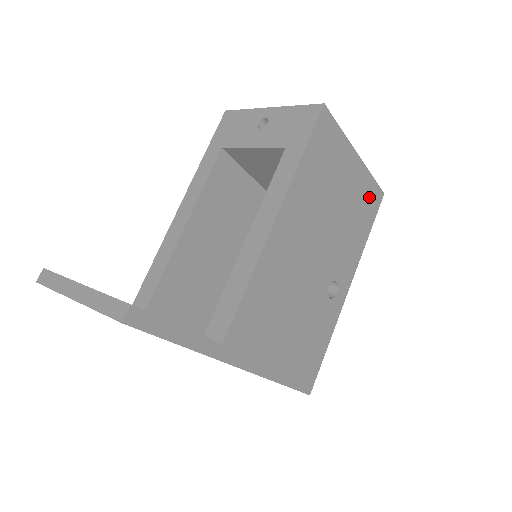
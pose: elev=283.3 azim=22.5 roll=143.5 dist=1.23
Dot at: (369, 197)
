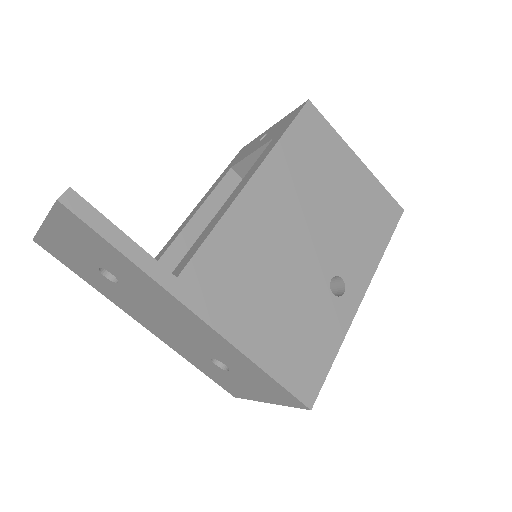
Dot at: (381, 205)
